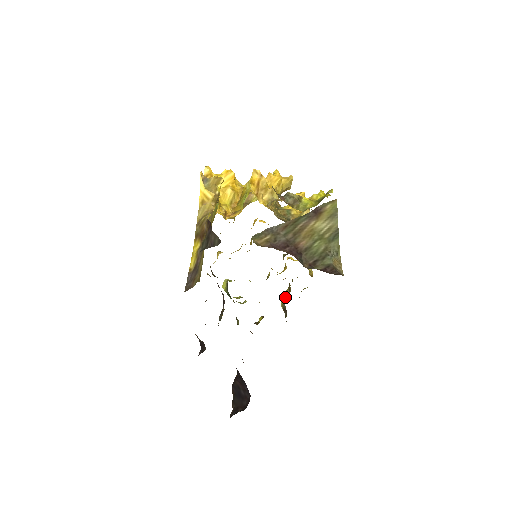
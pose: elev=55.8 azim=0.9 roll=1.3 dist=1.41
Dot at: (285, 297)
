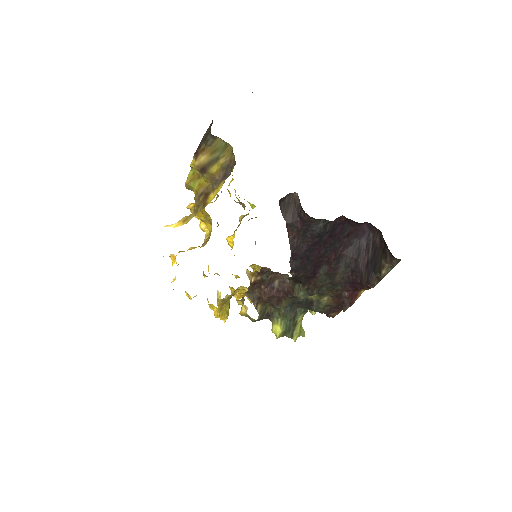
Dot at: occluded
